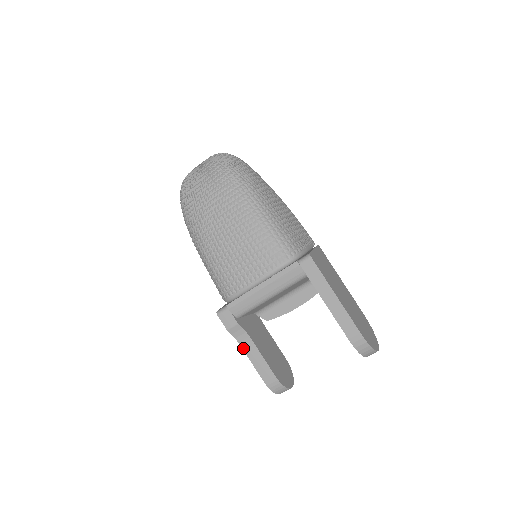
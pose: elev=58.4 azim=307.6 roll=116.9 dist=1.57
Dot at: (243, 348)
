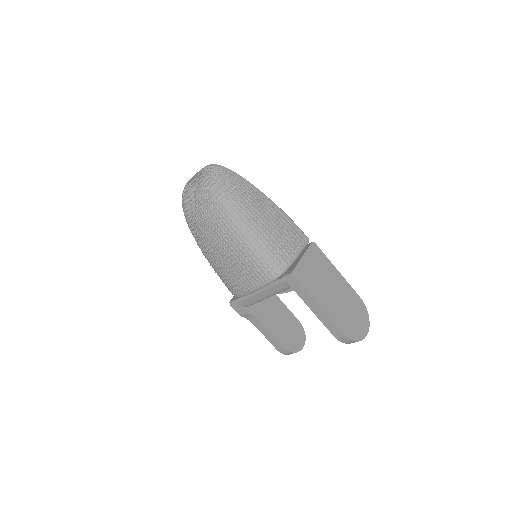
Dot at: (256, 326)
